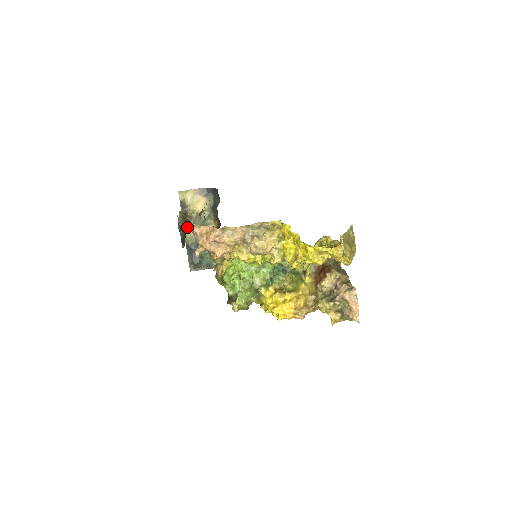
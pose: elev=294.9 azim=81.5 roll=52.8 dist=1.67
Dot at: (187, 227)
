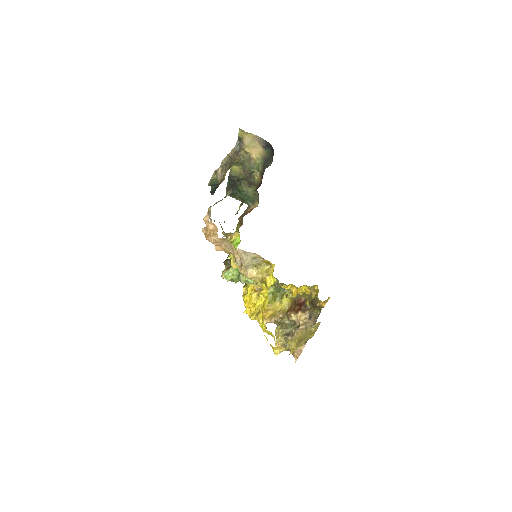
Dot at: occluded
